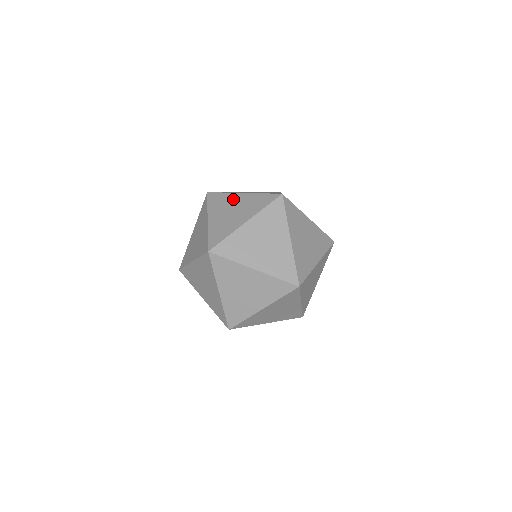
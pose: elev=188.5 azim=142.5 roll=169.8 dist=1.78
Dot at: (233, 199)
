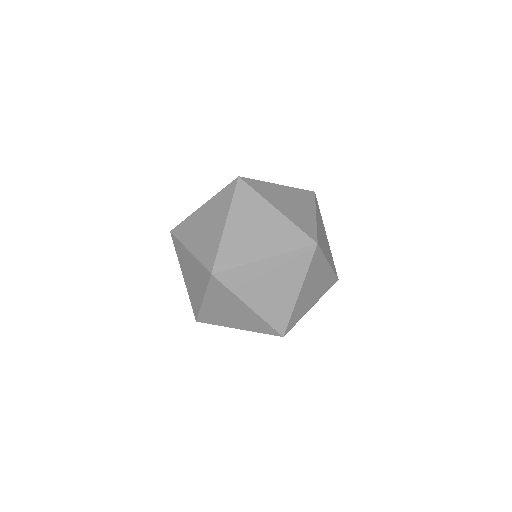
Dot at: (263, 211)
